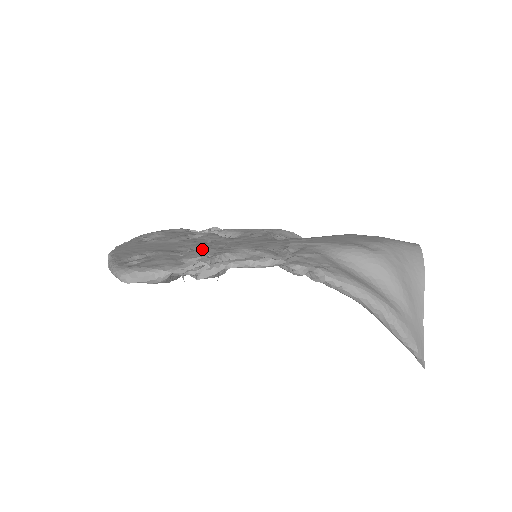
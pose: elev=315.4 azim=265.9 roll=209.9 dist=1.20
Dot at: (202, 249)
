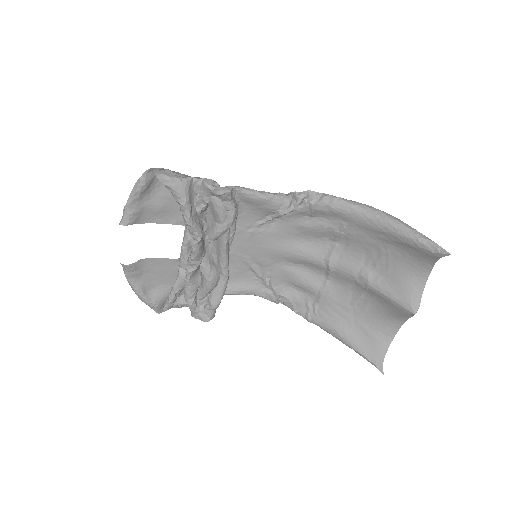
Dot at: (209, 221)
